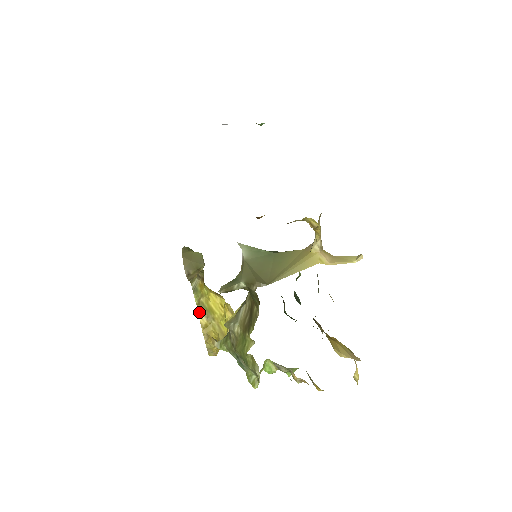
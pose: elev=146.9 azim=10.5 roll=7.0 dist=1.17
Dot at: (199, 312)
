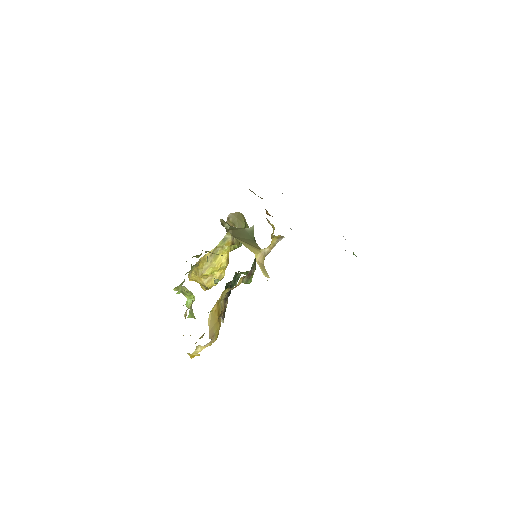
Dot at: (212, 250)
